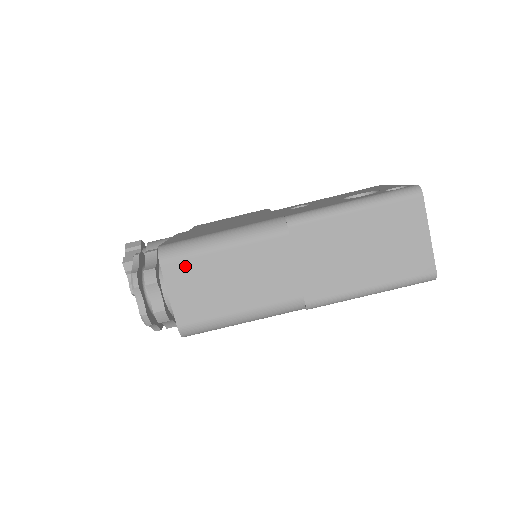
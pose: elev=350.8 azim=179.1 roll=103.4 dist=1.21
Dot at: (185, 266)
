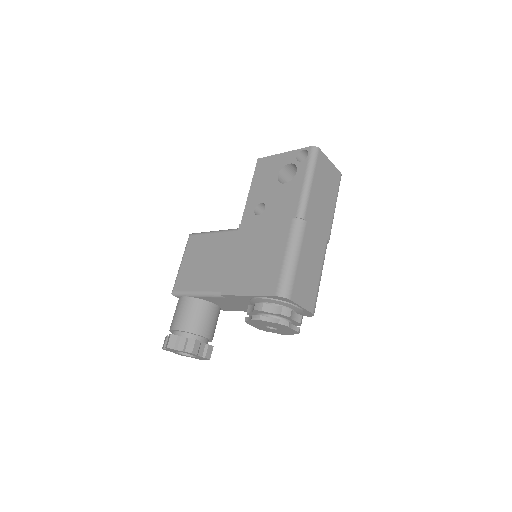
Dot at: (296, 287)
